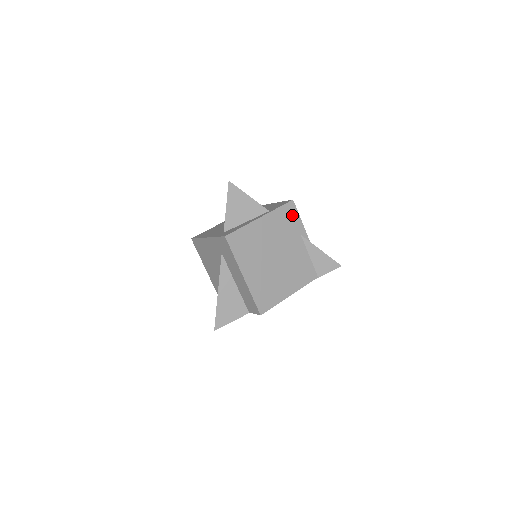
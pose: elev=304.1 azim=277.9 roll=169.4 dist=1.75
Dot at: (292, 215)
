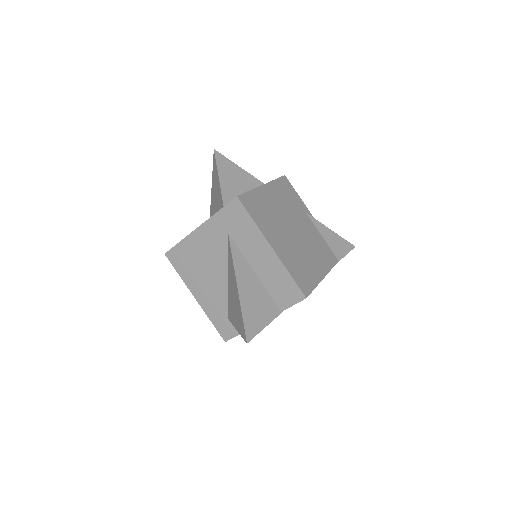
Dot at: (290, 190)
